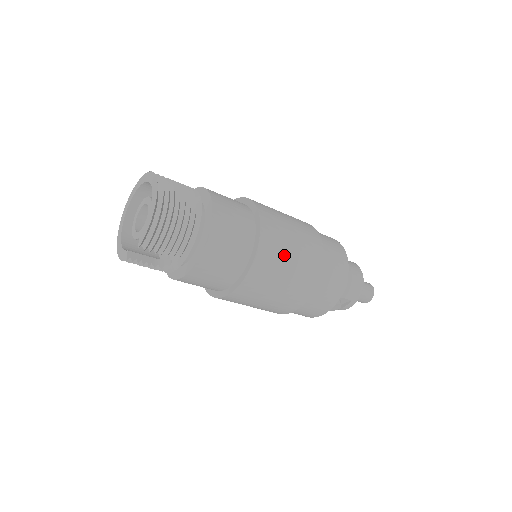
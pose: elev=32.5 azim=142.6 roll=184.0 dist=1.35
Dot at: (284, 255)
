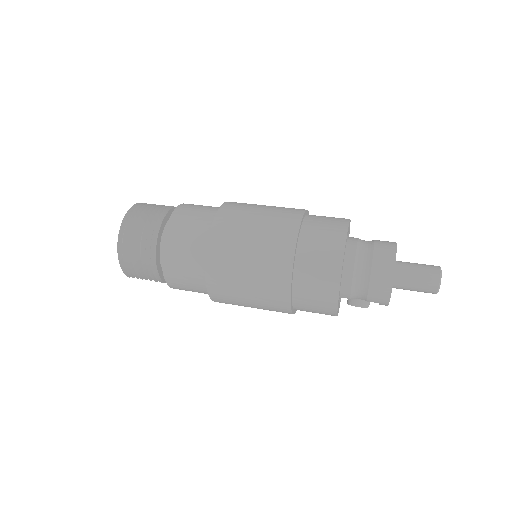
Dot at: (237, 284)
